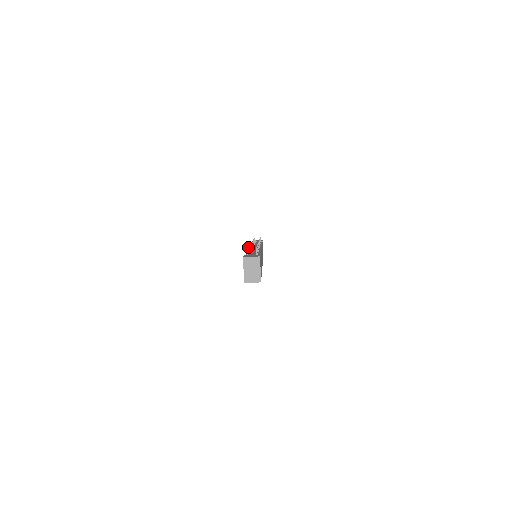
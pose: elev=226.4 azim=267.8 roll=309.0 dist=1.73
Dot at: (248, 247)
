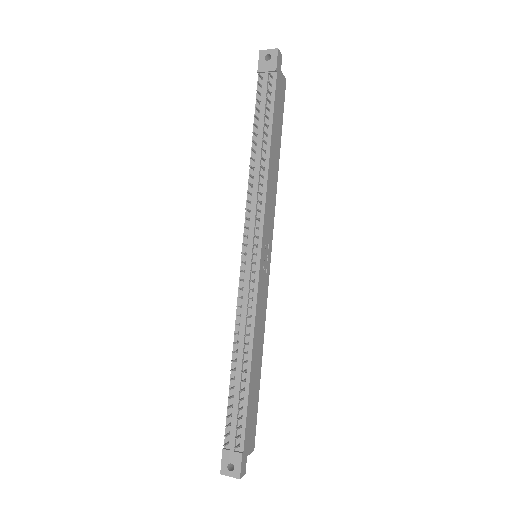
Dot at: occluded
